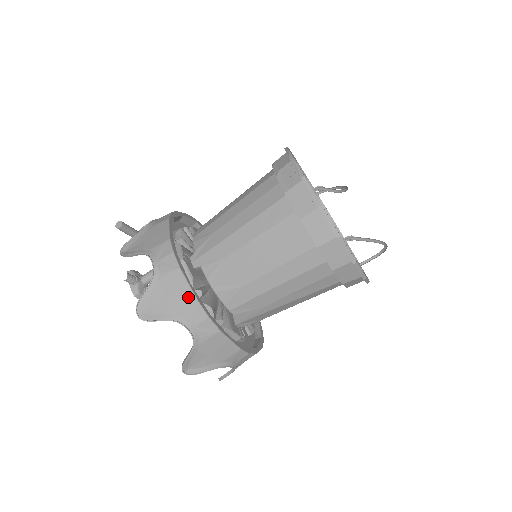
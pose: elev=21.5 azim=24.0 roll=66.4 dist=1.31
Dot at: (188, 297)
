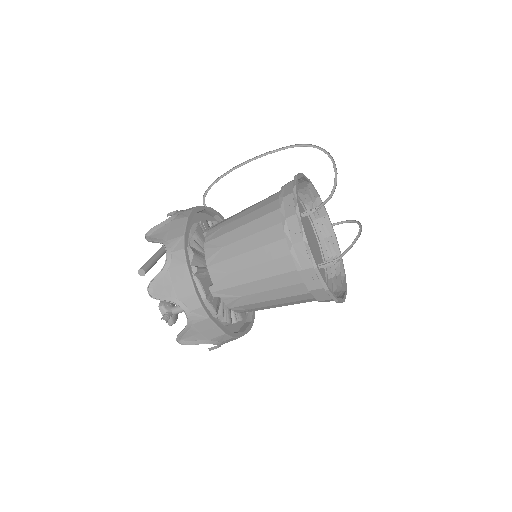
Dot at: (217, 332)
